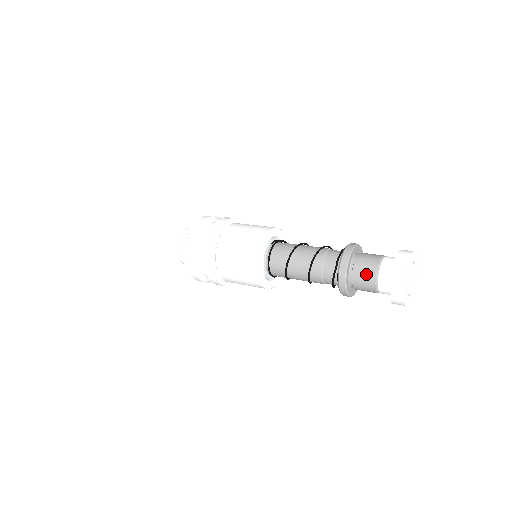
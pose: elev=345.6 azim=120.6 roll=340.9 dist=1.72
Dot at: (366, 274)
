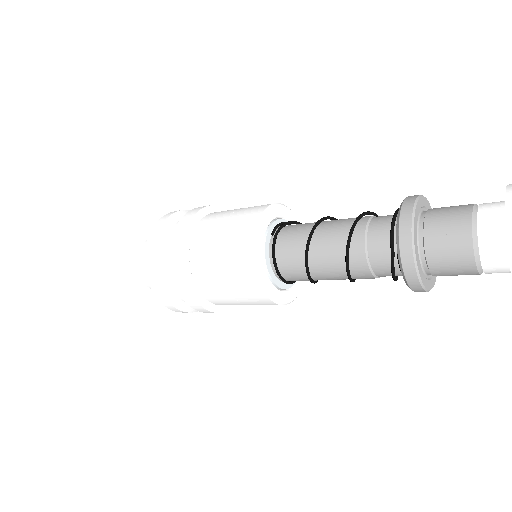
Dot at: (453, 252)
